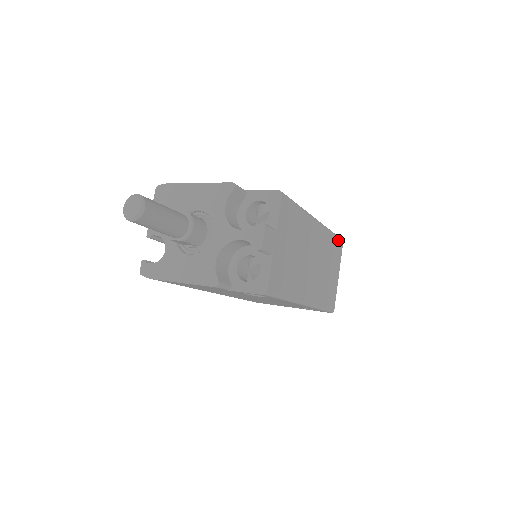
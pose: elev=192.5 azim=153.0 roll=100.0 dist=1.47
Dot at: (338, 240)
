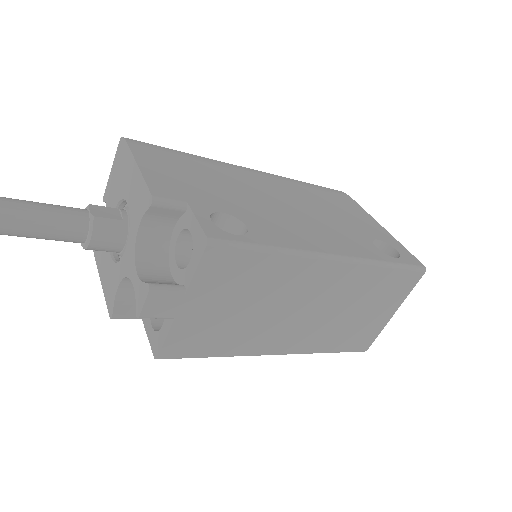
Dot at: (407, 272)
